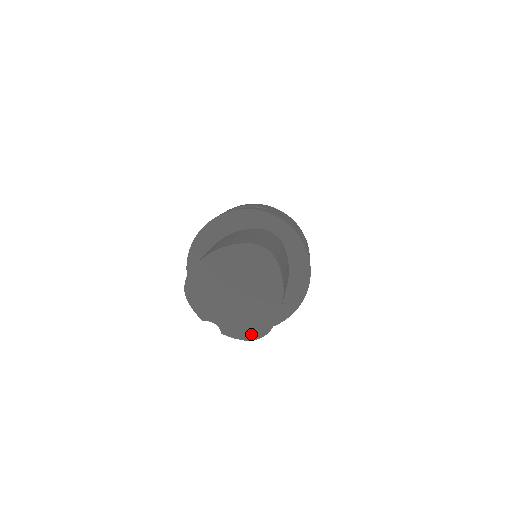
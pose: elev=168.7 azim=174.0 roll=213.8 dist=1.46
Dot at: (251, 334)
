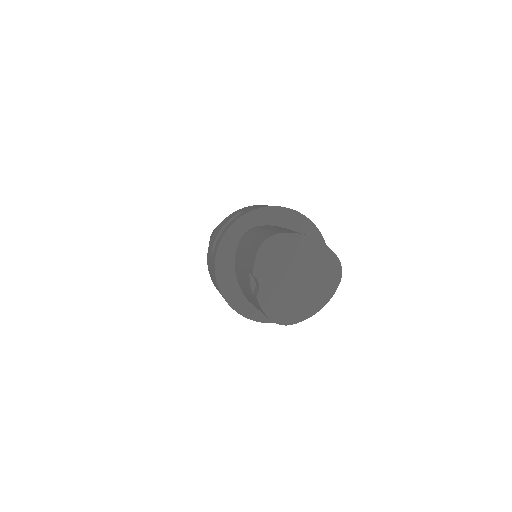
Dot at: (275, 316)
